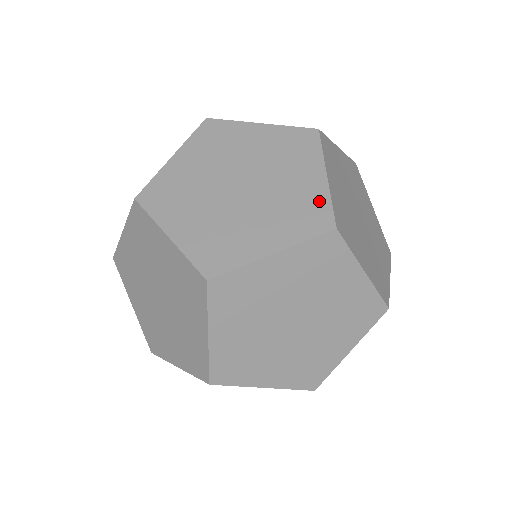
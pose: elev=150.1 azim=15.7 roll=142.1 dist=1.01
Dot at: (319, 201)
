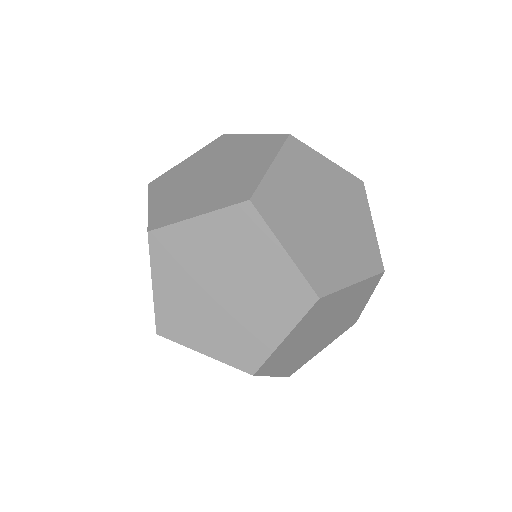
Dot at: (373, 246)
